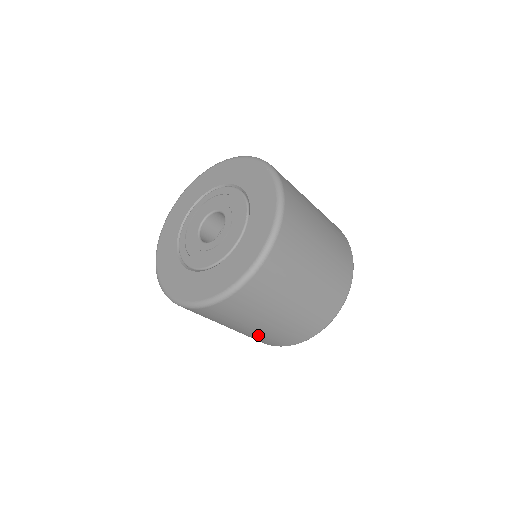
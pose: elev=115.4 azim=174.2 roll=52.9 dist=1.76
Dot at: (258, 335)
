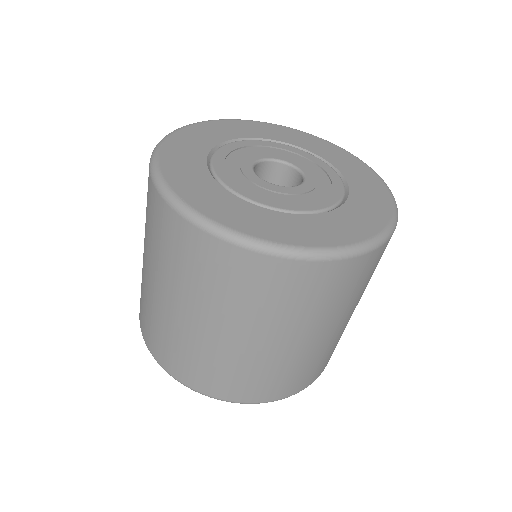
Dot at: (336, 340)
